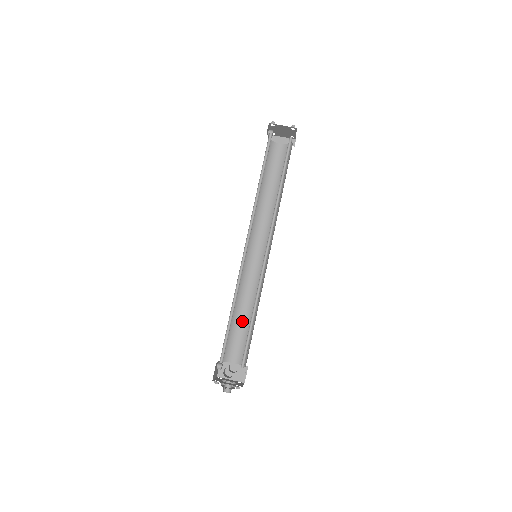
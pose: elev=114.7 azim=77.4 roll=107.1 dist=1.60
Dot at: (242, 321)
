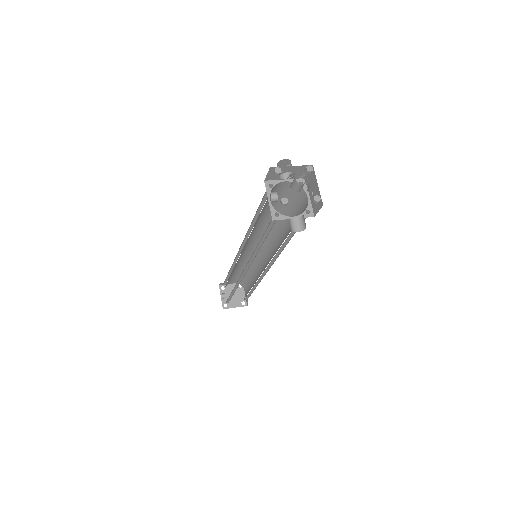
Dot at: occluded
